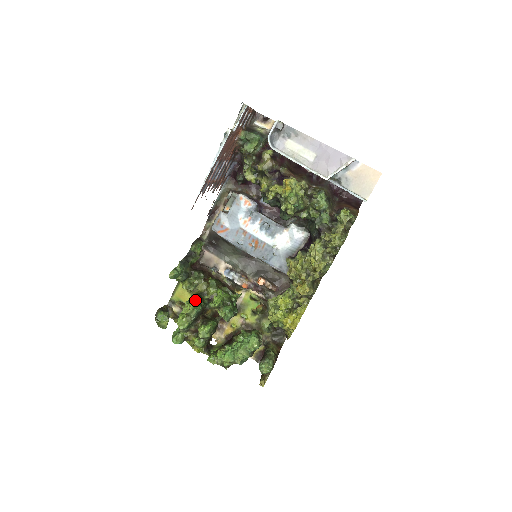
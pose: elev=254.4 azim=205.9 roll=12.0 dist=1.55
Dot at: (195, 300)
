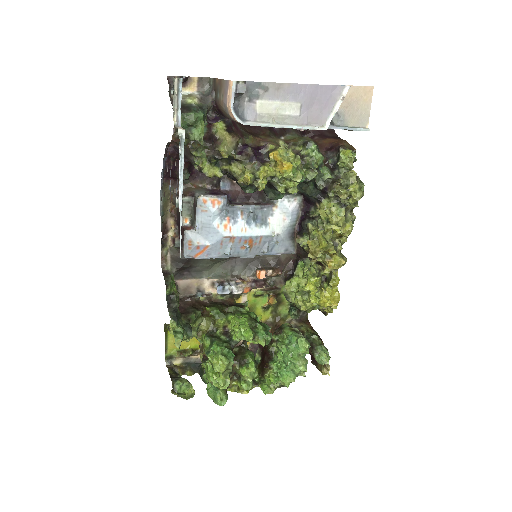
Dot at: (219, 348)
